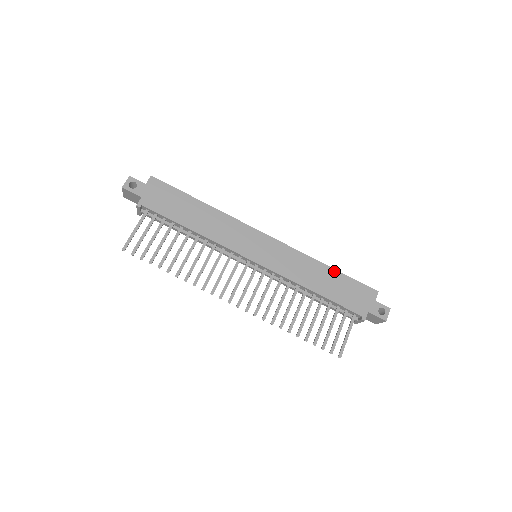
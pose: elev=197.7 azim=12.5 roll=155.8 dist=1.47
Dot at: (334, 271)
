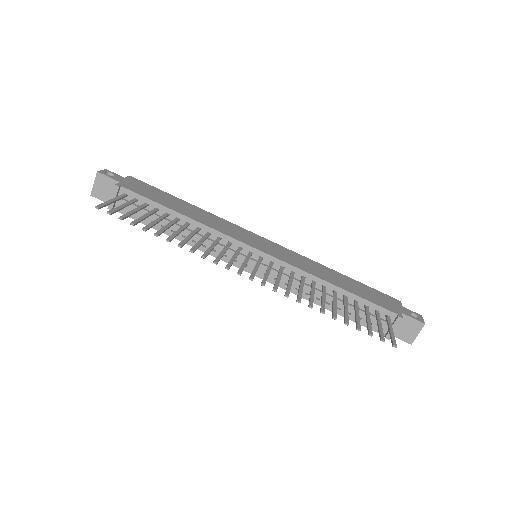
Dot at: (347, 277)
